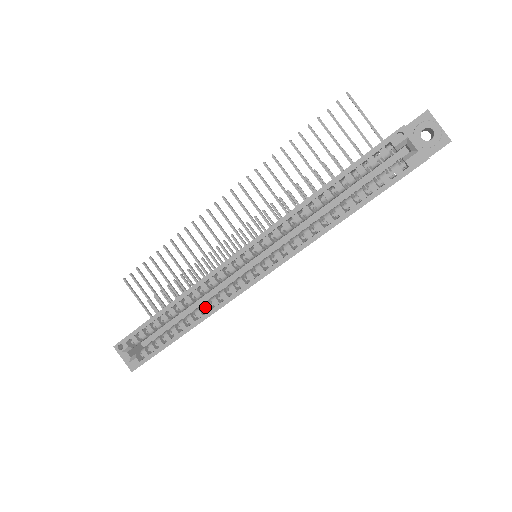
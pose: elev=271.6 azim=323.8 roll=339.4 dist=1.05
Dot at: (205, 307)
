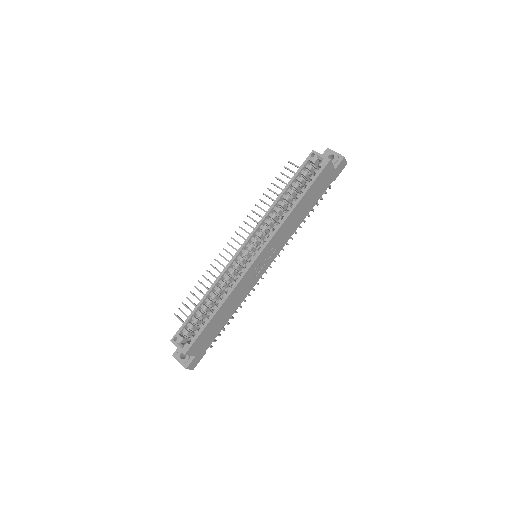
Dot at: (228, 289)
